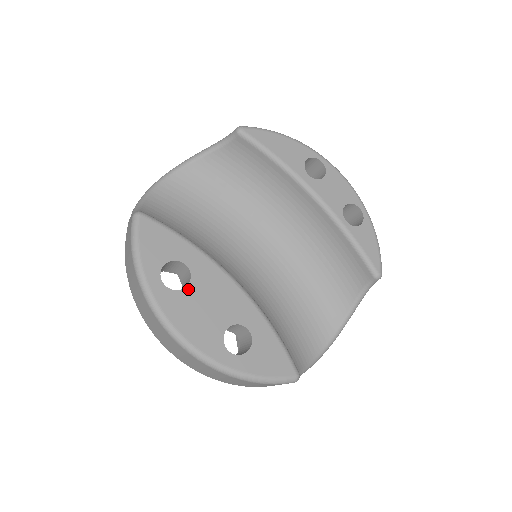
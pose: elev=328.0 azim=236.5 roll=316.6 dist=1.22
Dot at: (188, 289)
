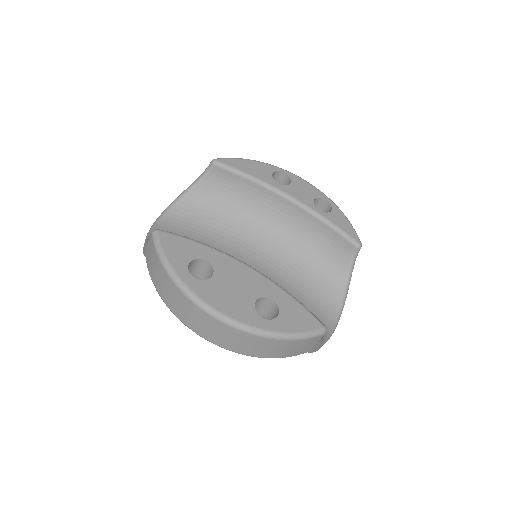
Dot at: (214, 278)
